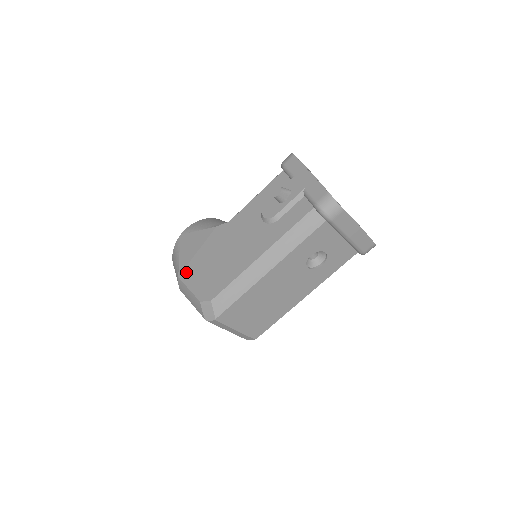
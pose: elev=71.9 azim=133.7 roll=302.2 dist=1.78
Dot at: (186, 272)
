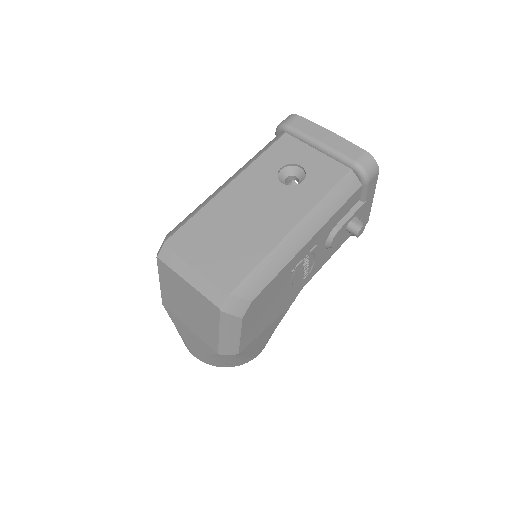
Dot at: occluded
